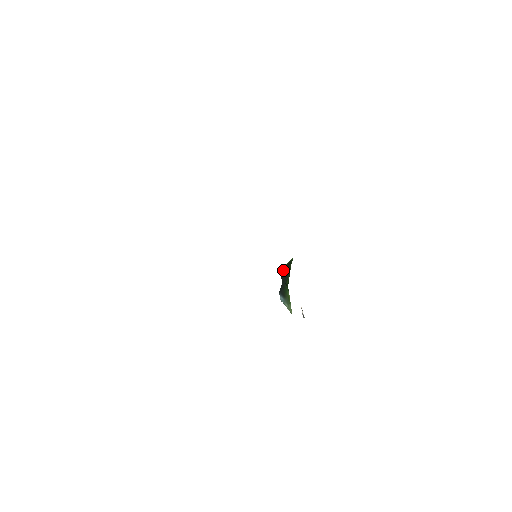
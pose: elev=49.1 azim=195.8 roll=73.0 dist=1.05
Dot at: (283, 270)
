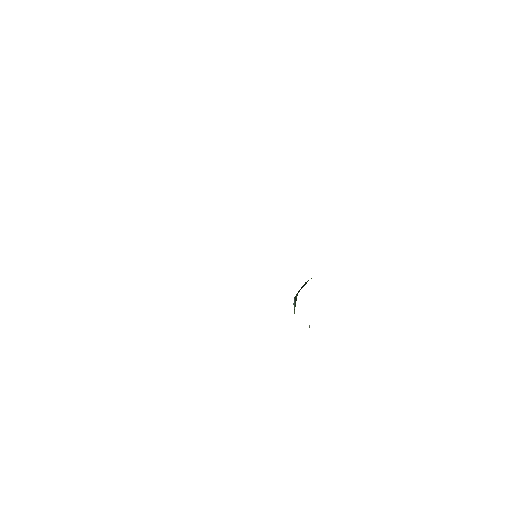
Dot at: occluded
